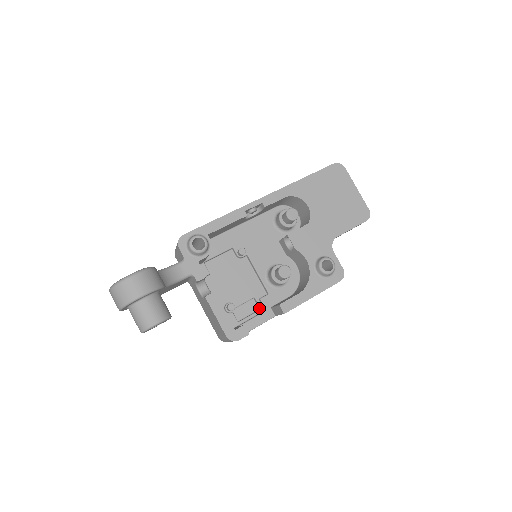
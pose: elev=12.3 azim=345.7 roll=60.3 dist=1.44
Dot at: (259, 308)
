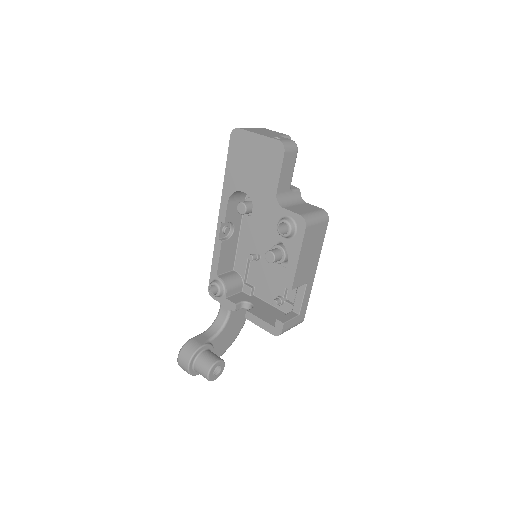
Dot at: occluded
